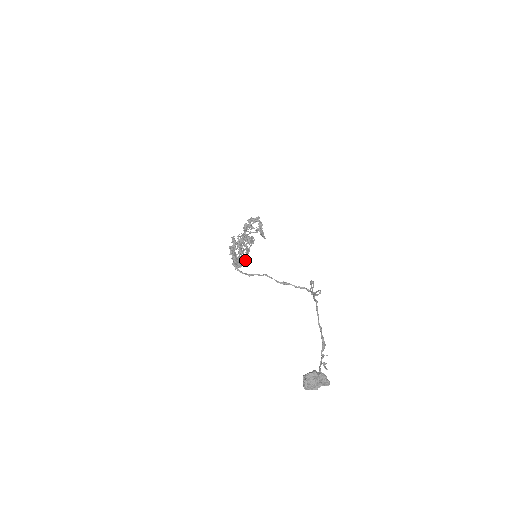
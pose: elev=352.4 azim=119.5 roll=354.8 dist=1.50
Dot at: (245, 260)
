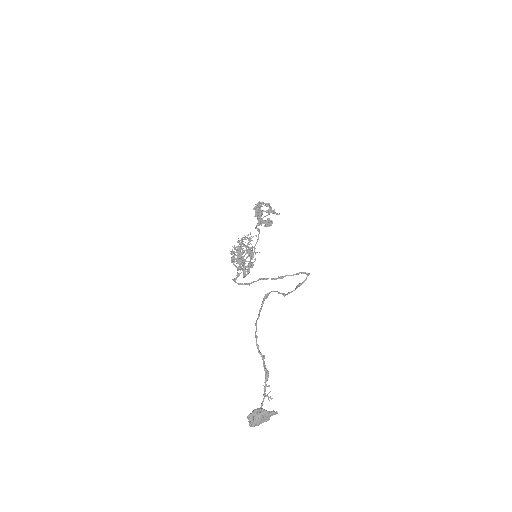
Dot at: (249, 264)
